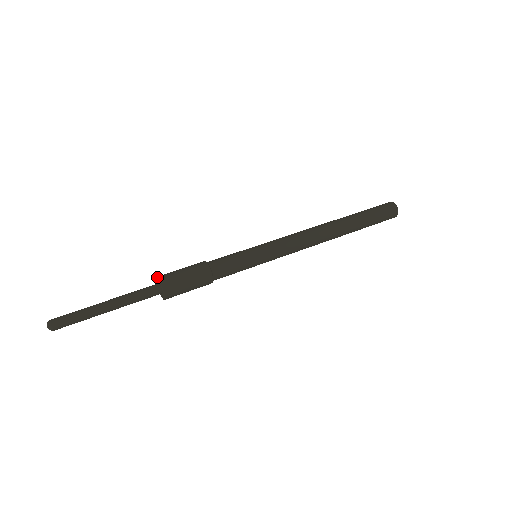
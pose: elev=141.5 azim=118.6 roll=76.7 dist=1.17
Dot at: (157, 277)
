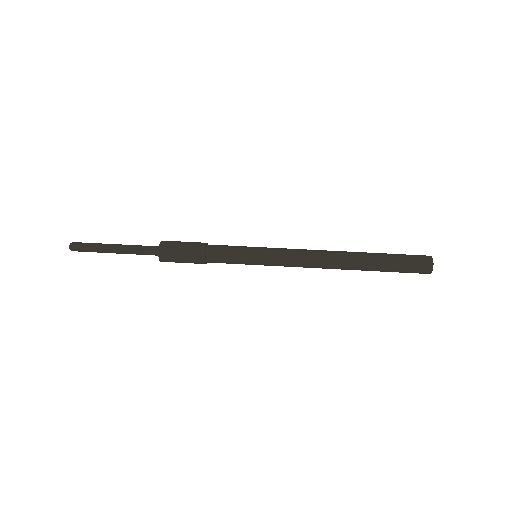
Dot at: (159, 249)
